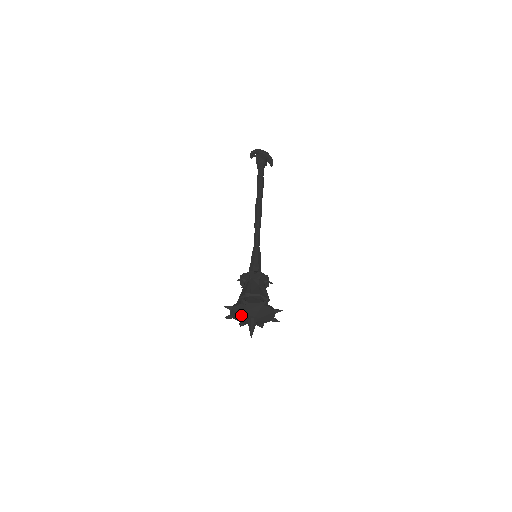
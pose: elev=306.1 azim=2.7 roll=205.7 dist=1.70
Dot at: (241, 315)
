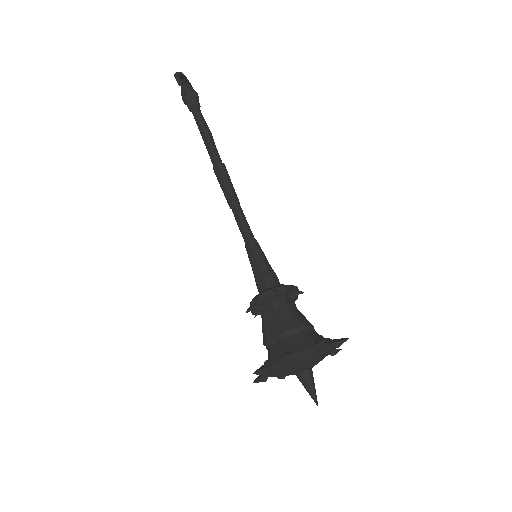
Dot at: (295, 366)
